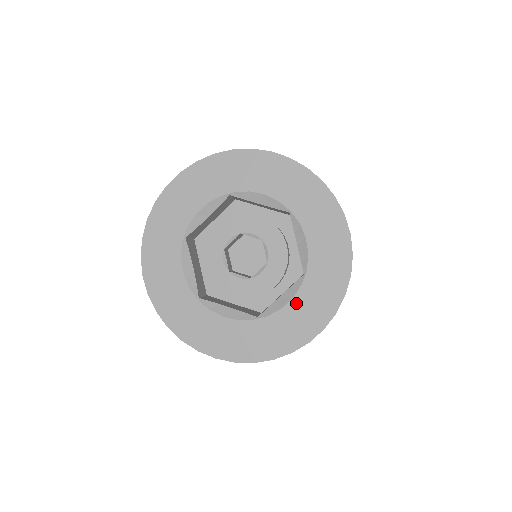
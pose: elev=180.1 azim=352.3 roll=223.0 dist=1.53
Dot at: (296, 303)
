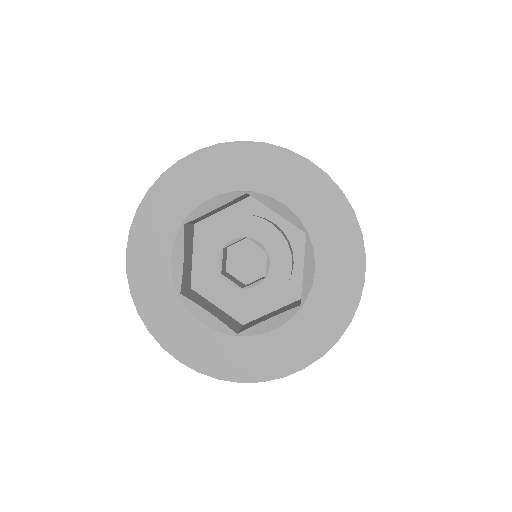
Dot at: (282, 333)
